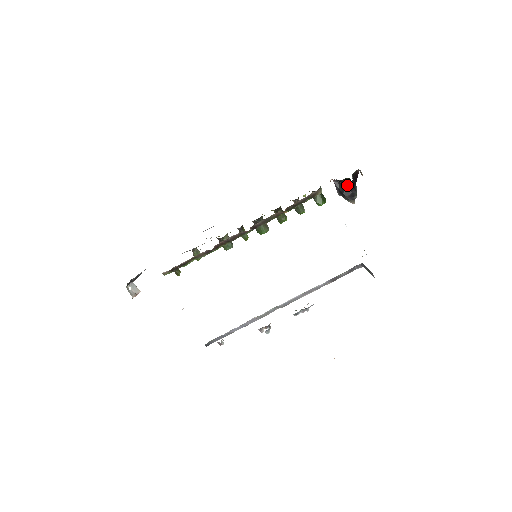
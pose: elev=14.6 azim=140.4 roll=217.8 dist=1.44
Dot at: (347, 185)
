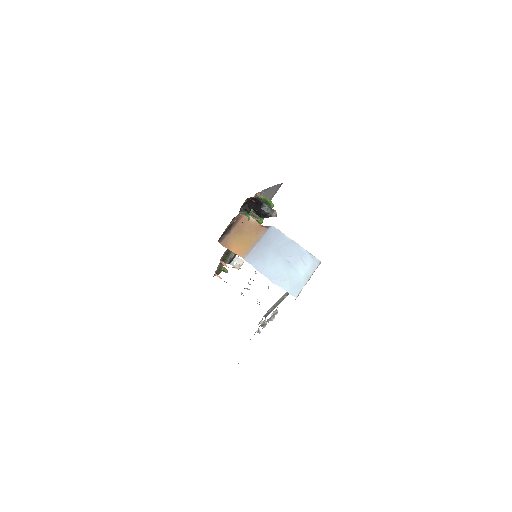
Dot at: (253, 209)
